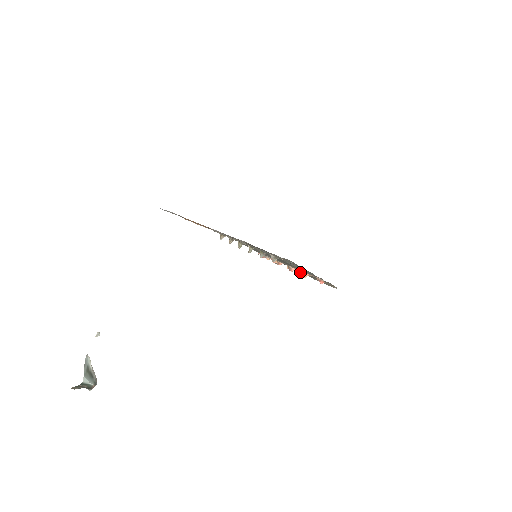
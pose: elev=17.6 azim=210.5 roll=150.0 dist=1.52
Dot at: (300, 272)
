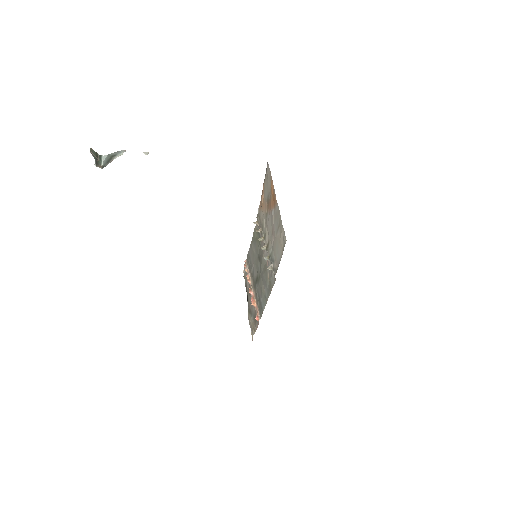
Dot at: (254, 299)
